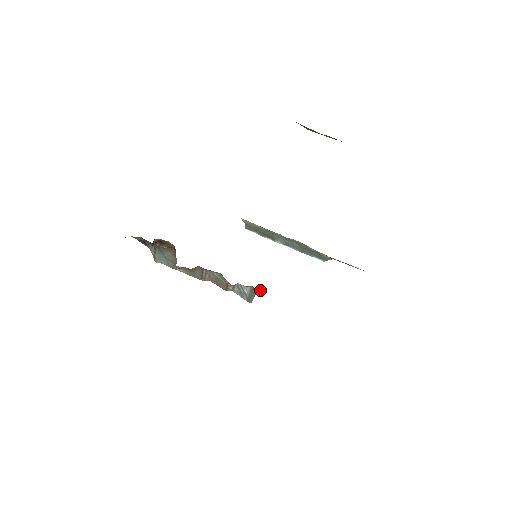
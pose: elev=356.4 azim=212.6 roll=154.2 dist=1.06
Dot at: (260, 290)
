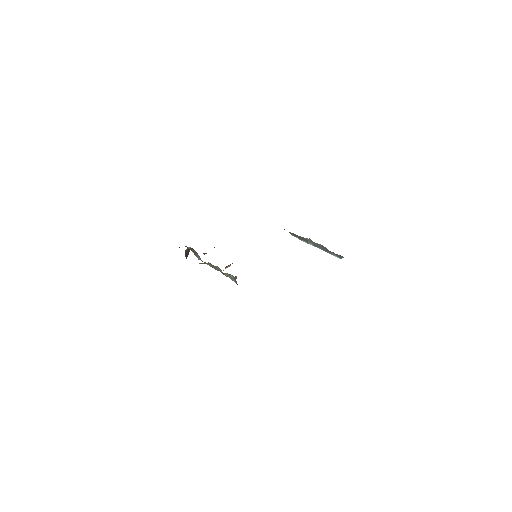
Dot at: (236, 277)
